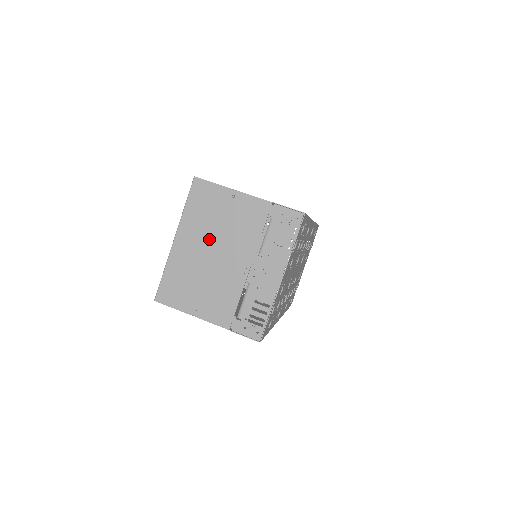
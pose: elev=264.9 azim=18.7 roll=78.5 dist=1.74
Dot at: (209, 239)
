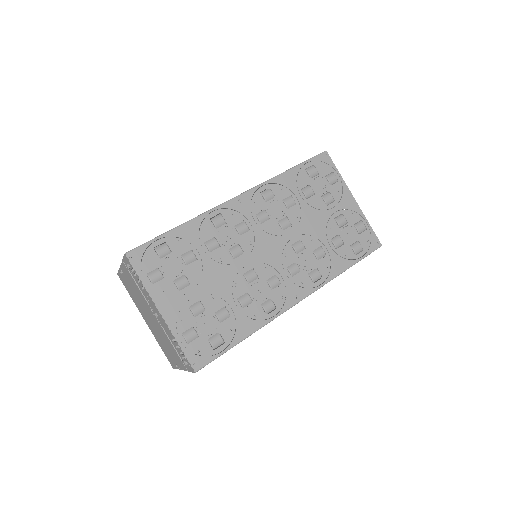
Dot at: (143, 310)
